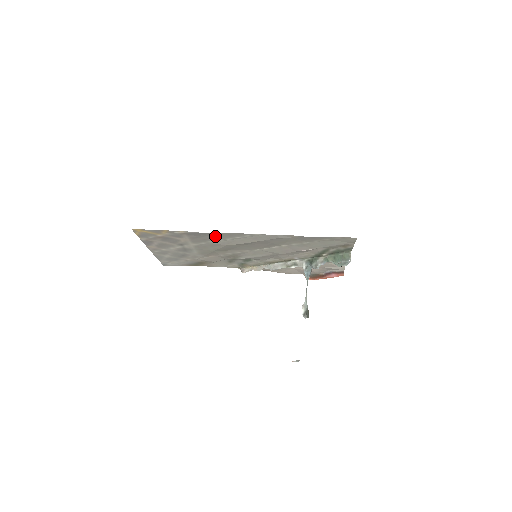
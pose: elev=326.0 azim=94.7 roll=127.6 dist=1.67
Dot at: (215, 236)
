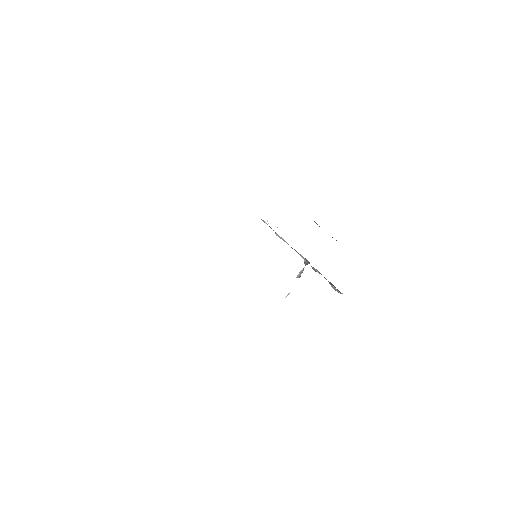
Dot at: occluded
